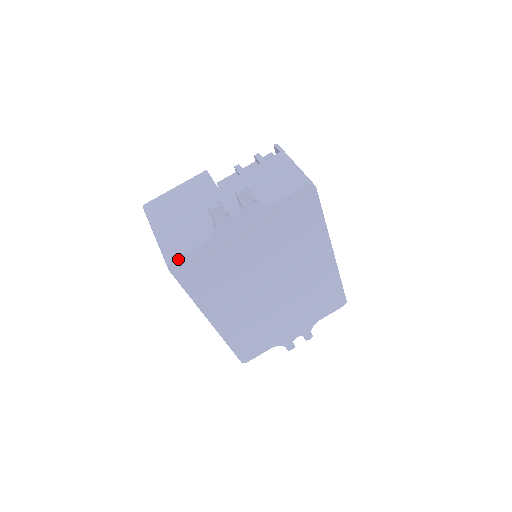
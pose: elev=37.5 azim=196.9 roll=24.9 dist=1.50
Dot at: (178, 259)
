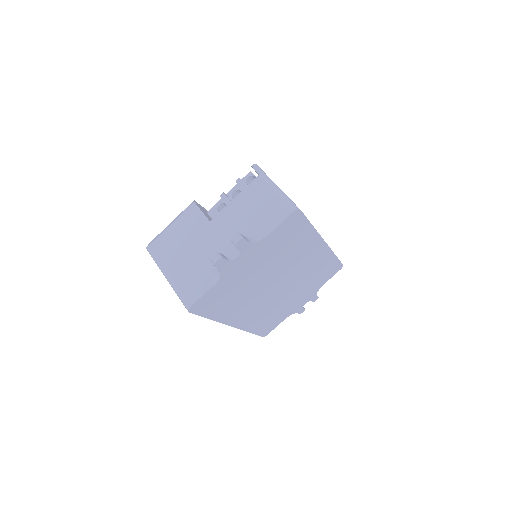
Dot at: (195, 303)
